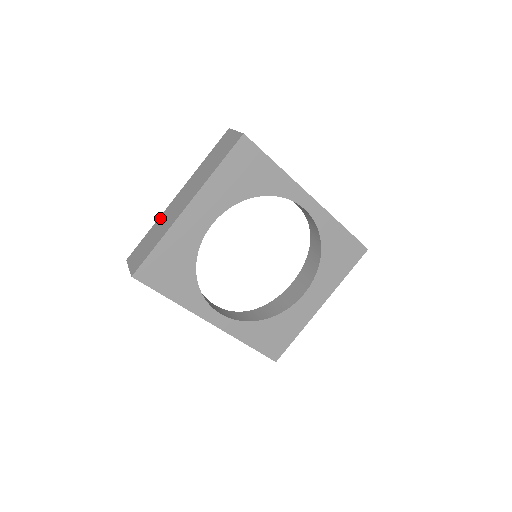
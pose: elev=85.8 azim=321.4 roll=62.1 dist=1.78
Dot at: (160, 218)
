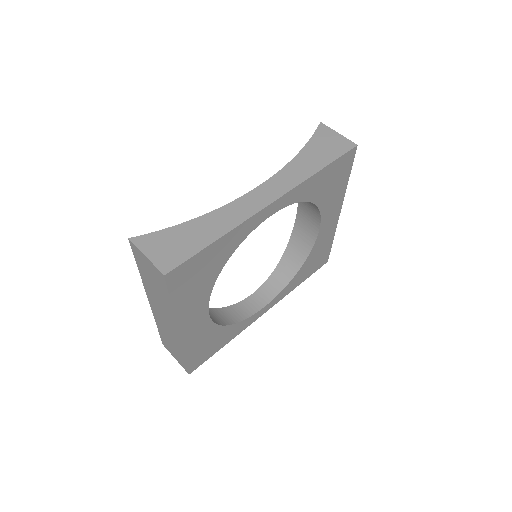
Dot at: (156, 321)
